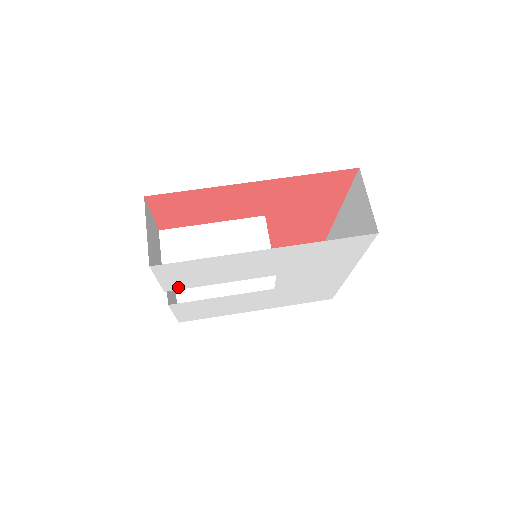
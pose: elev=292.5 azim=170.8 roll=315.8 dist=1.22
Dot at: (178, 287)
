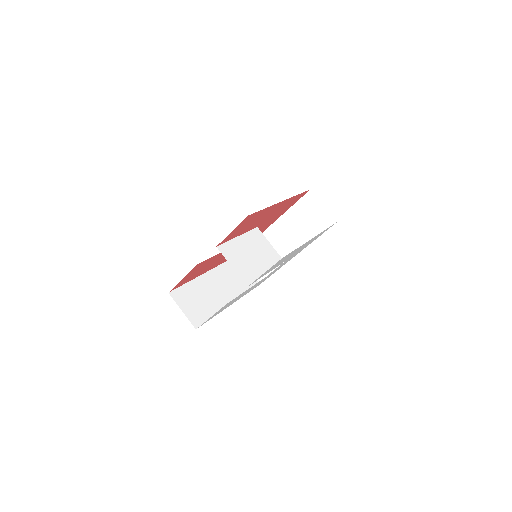
Dot at: (256, 280)
